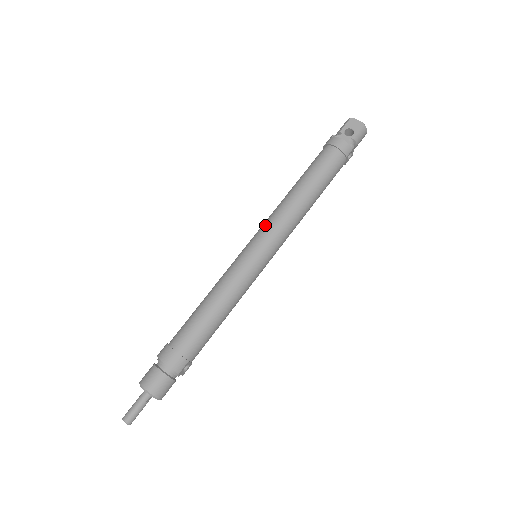
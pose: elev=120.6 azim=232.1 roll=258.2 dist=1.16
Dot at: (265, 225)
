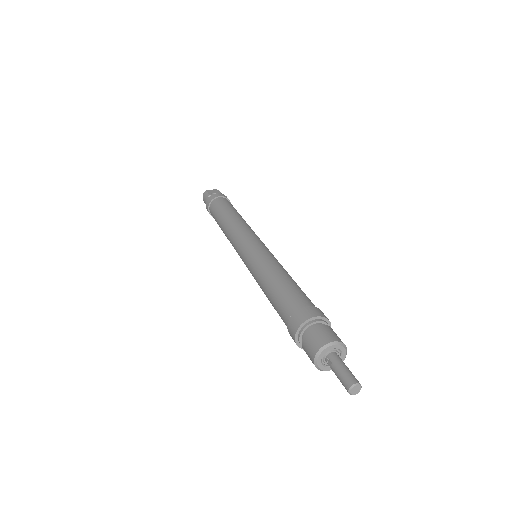
Dot at: (240, 235)
